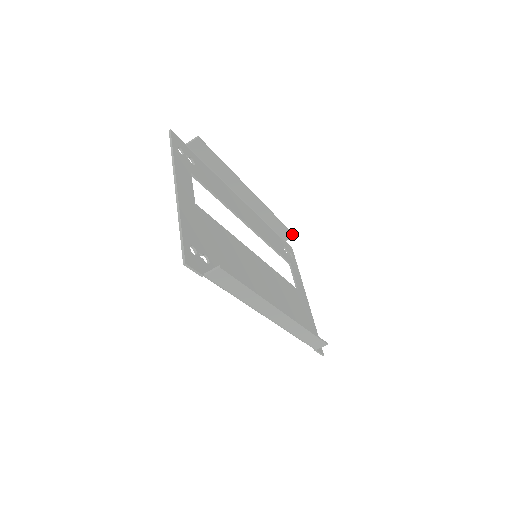
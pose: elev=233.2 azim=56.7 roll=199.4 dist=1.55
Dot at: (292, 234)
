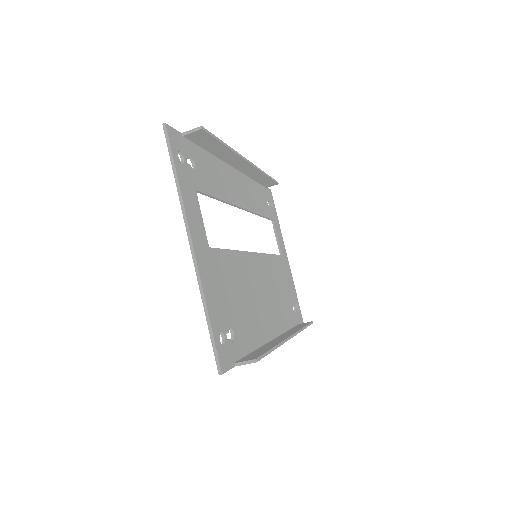
Dot at: (277, 183)
